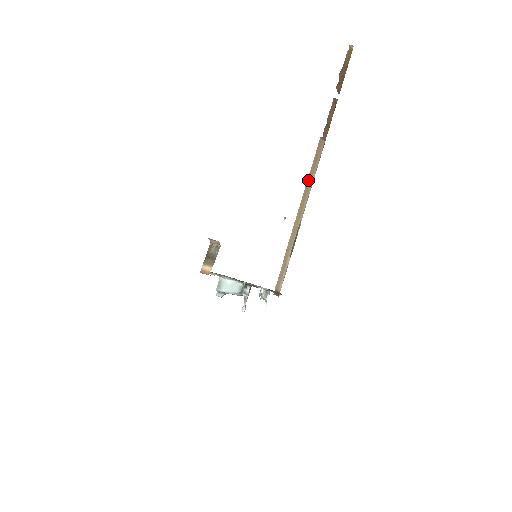
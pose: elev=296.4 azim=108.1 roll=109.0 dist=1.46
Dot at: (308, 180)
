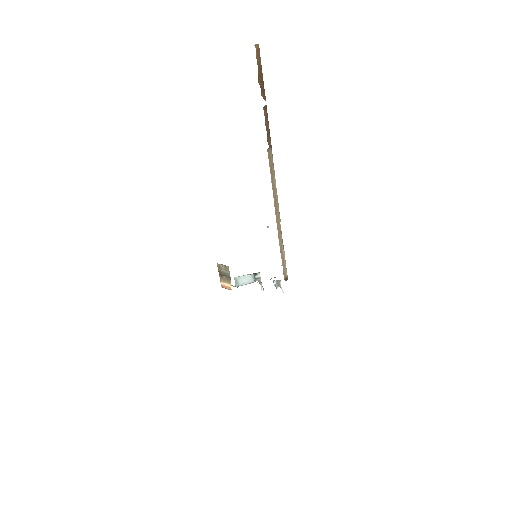
Dot at: (273, 189)
